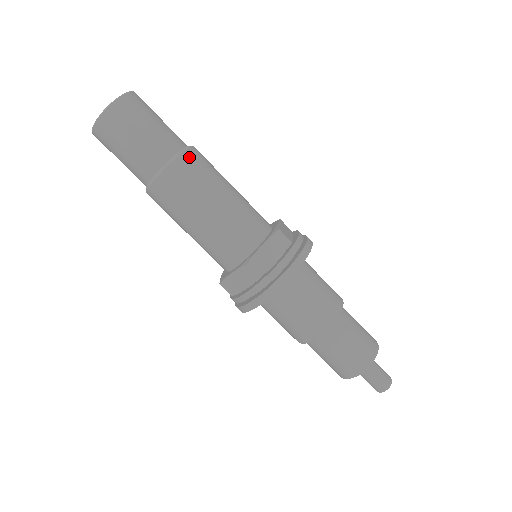
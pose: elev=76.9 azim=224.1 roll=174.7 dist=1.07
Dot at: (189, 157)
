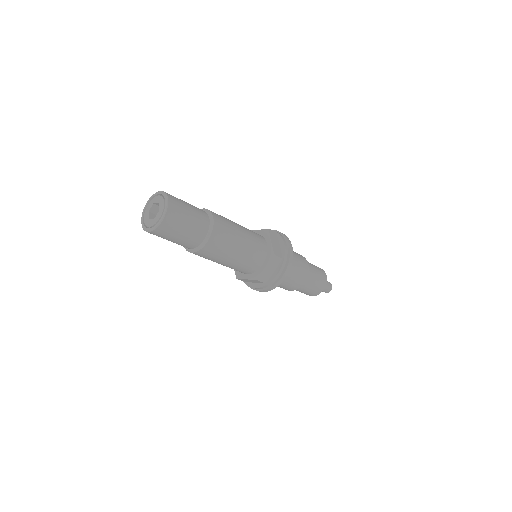
Dot at: (202, 252)
